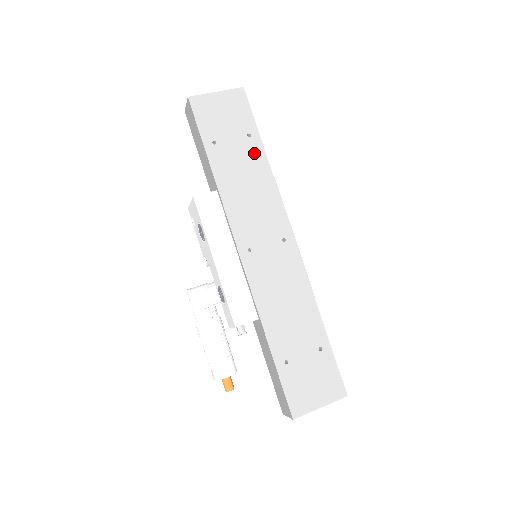
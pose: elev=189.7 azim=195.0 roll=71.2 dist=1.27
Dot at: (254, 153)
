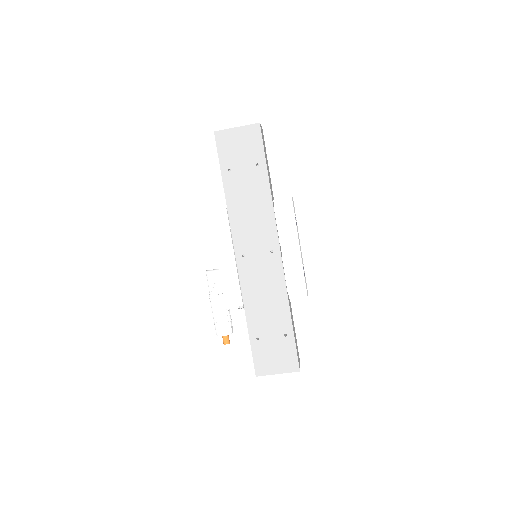
Dot at: (259, 180)
